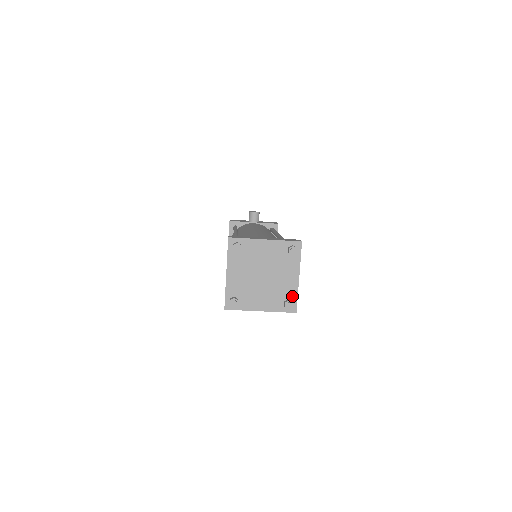
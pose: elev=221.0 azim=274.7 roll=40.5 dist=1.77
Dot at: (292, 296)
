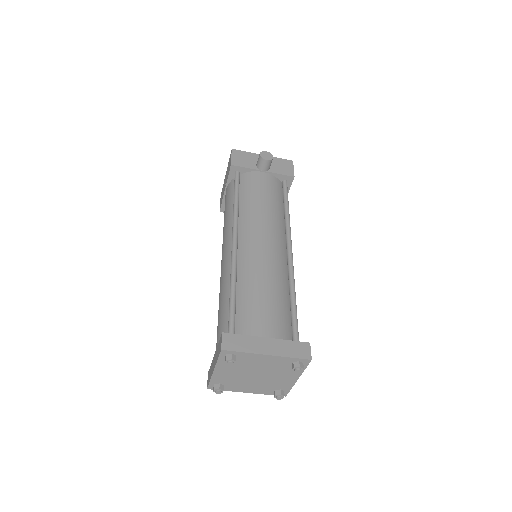
Dot at: (285, 388)
